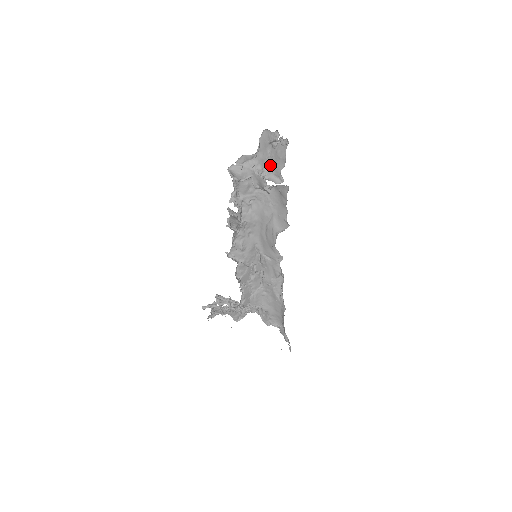
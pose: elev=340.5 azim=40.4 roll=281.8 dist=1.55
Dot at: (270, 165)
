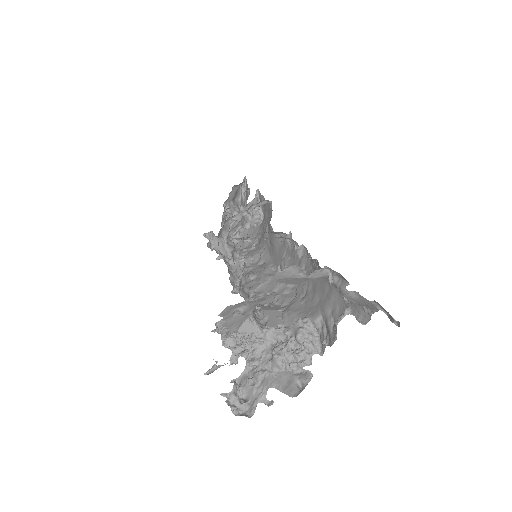
Dot at: occluded
